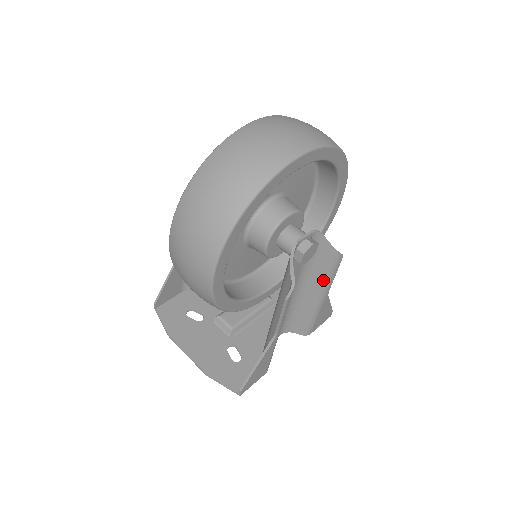
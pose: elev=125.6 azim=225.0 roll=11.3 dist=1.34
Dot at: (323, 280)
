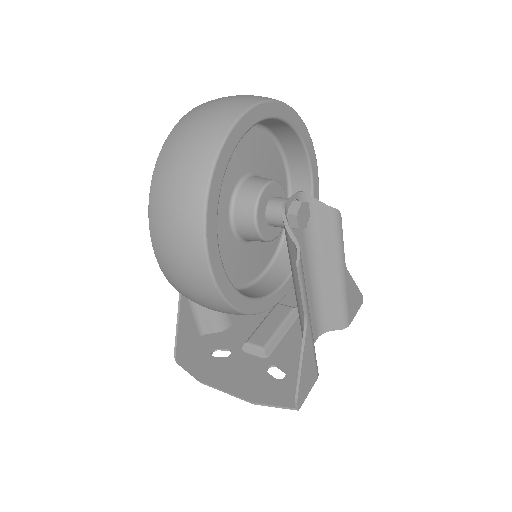
Dot at: (333, 249)
